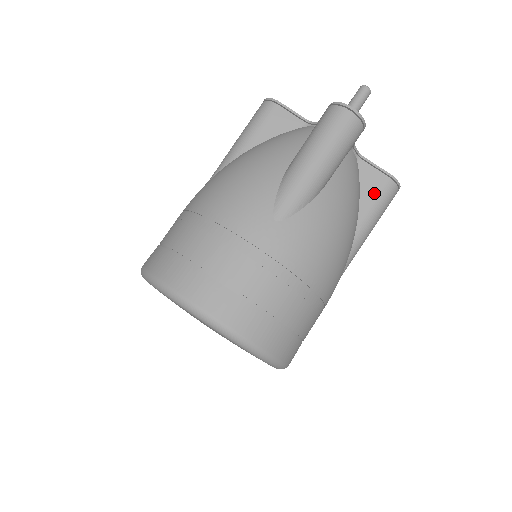
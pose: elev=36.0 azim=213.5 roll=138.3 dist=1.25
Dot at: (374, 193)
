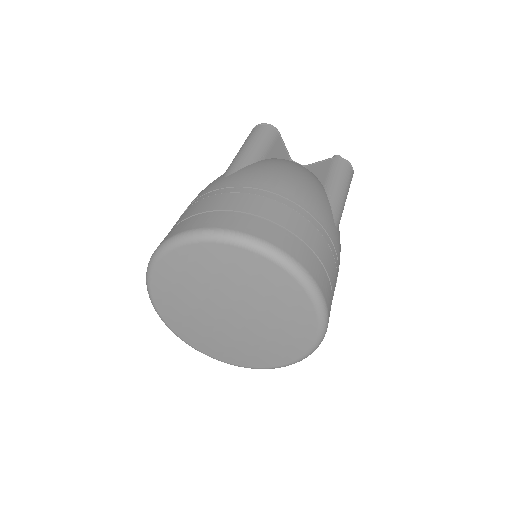
Dot at: occluded
